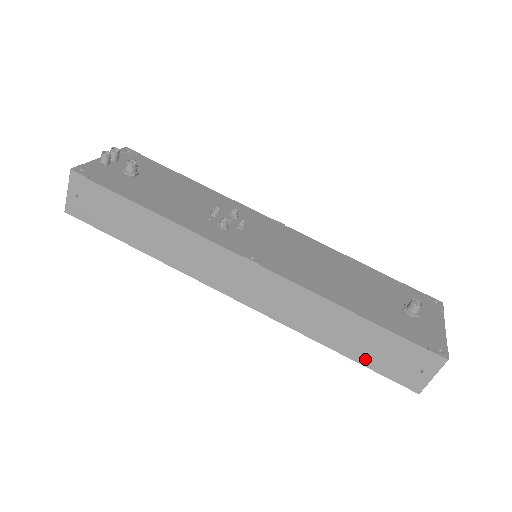
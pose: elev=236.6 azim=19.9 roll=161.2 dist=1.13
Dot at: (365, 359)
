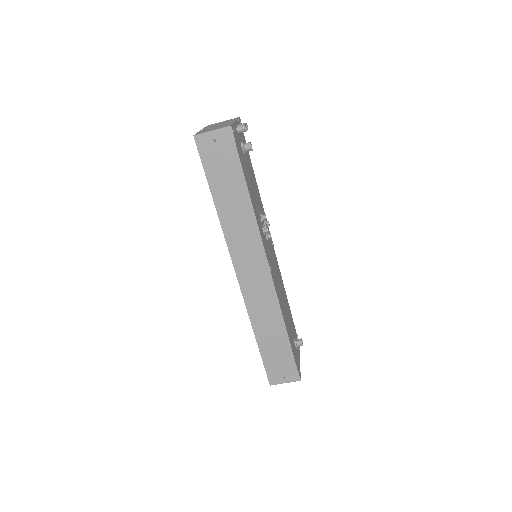
Dot at: (266, 354)
